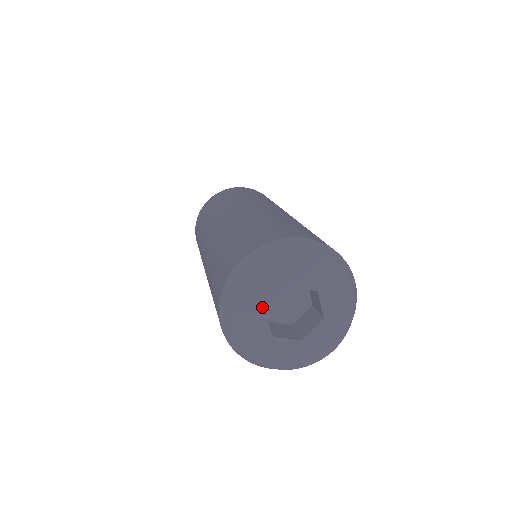
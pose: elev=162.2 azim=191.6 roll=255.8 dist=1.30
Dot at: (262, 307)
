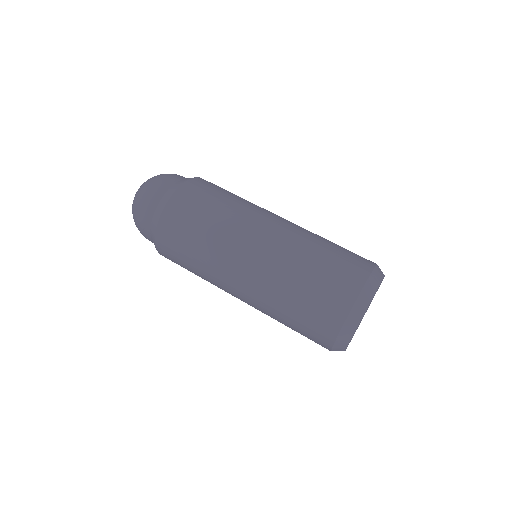
Dot at: (357, 327)
